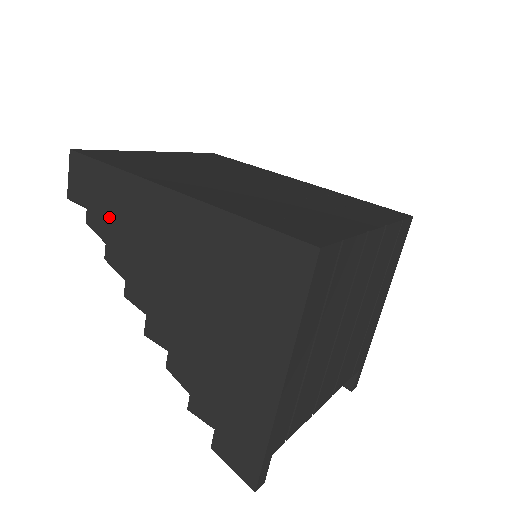
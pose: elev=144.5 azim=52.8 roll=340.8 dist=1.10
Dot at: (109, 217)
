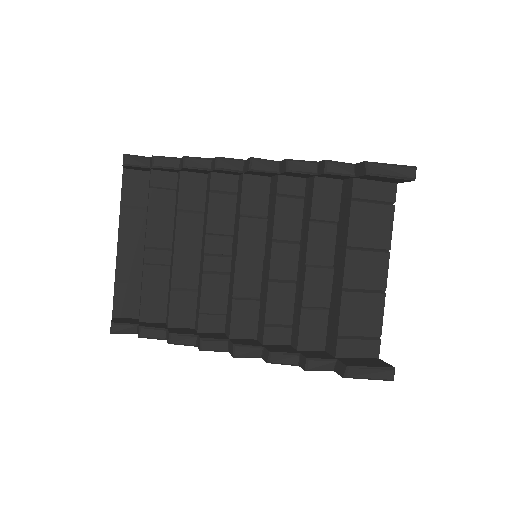
Dot at: occluded
